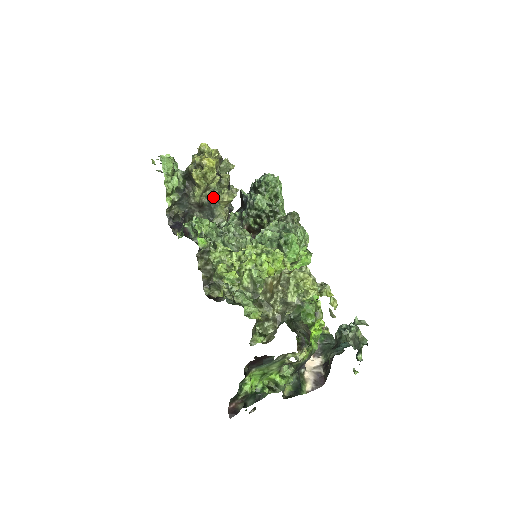
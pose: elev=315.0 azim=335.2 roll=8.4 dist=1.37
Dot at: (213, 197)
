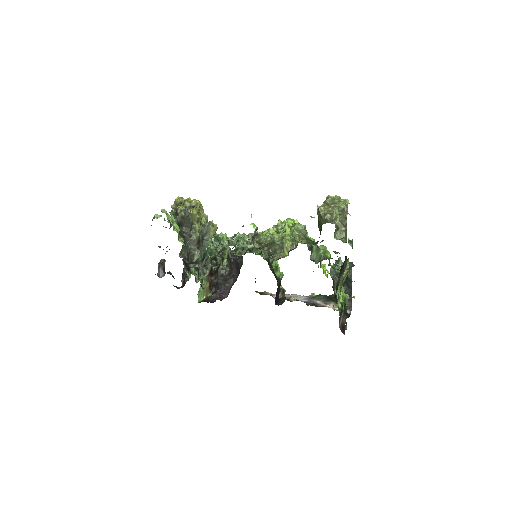
Dot at: (204, 232)
